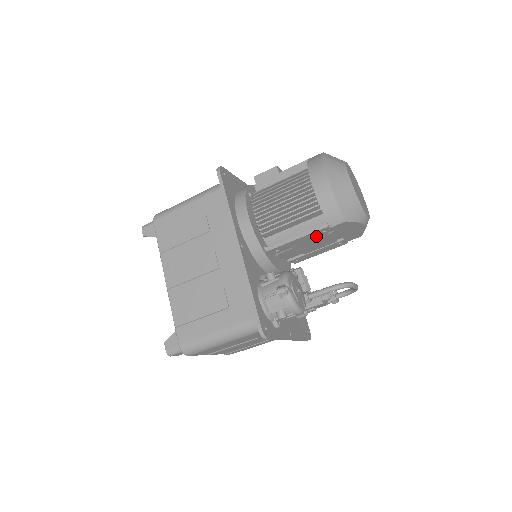
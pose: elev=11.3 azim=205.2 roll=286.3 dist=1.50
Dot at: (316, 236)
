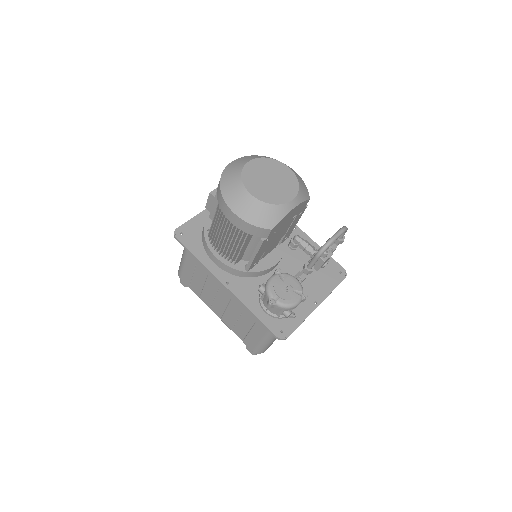
Dot at: (267, 243)
